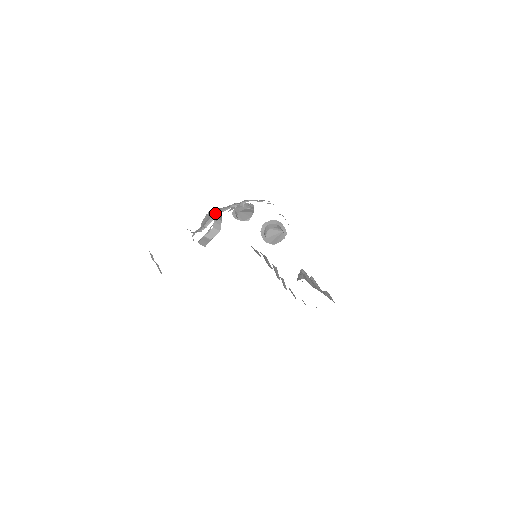
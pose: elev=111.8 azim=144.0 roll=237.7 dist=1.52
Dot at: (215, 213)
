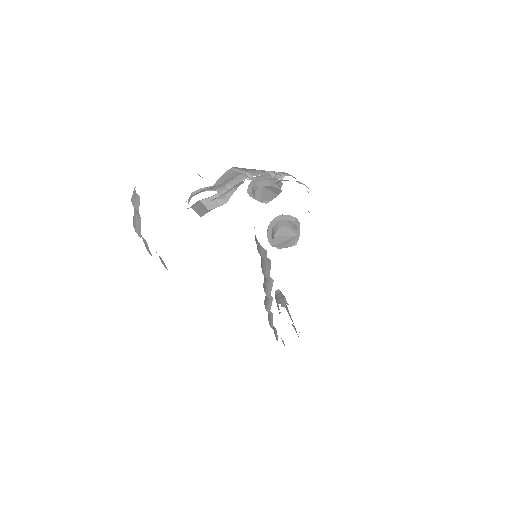
Dot at: (246, 172)
